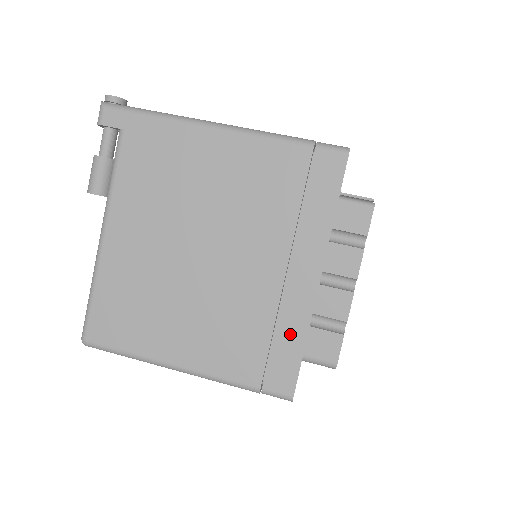
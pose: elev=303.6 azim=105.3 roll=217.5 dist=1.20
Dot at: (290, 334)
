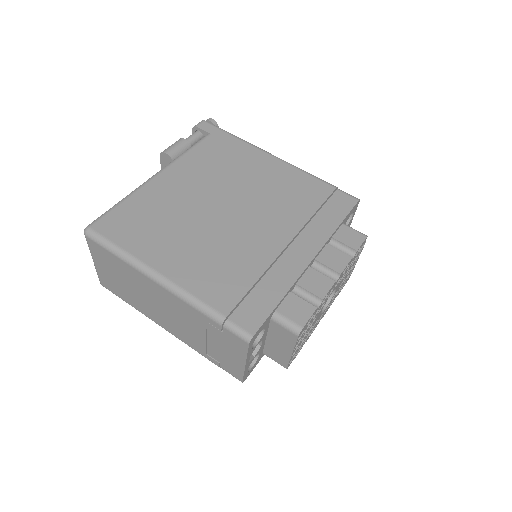
Dot at: (272, 286)
